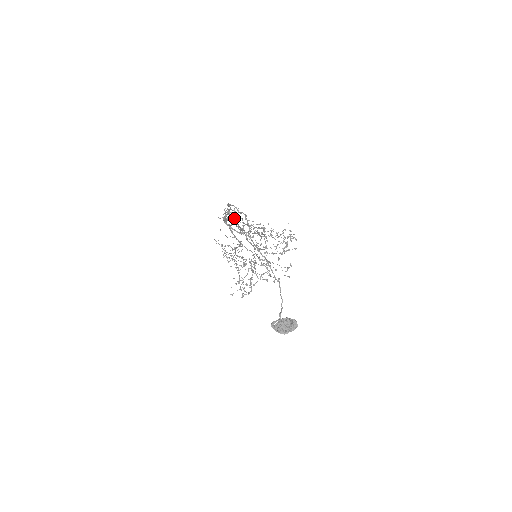
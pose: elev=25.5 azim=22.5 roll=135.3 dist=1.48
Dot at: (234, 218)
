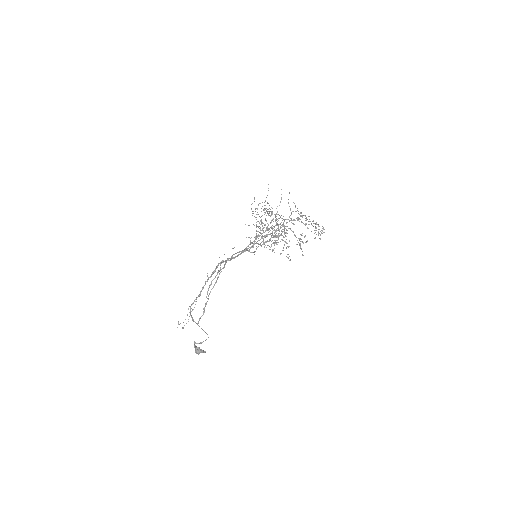
Dot at: (235, 257)
